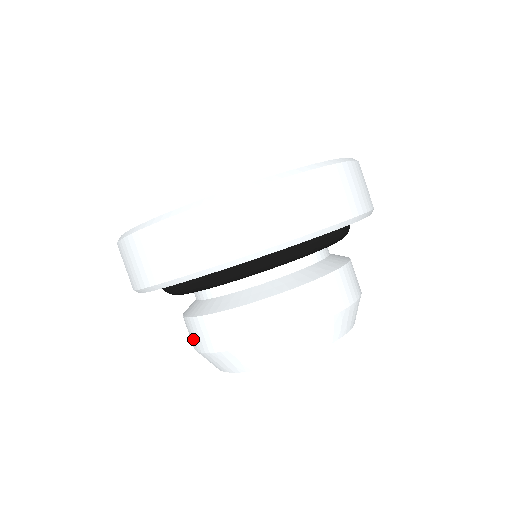
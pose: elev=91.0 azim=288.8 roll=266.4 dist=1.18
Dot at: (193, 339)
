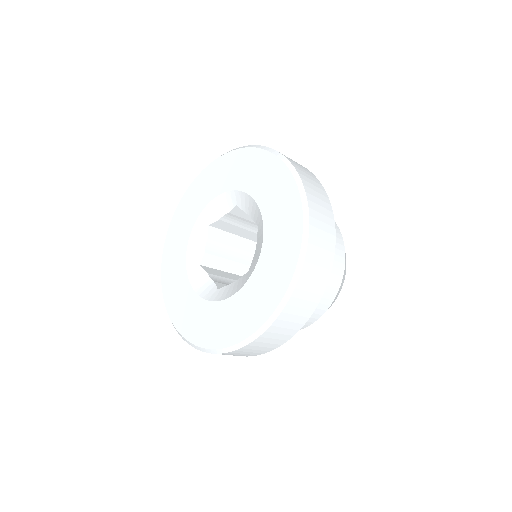
Dot at: occluded
